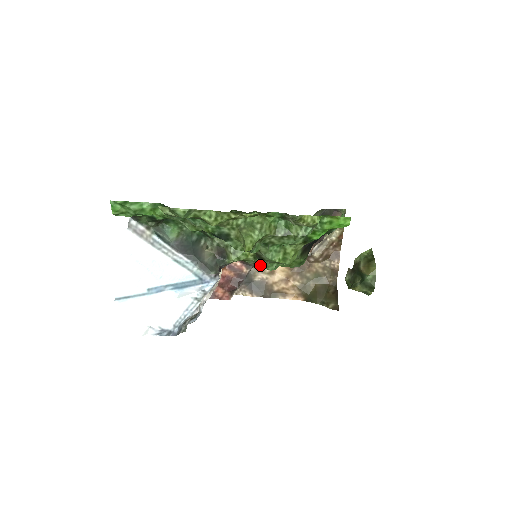
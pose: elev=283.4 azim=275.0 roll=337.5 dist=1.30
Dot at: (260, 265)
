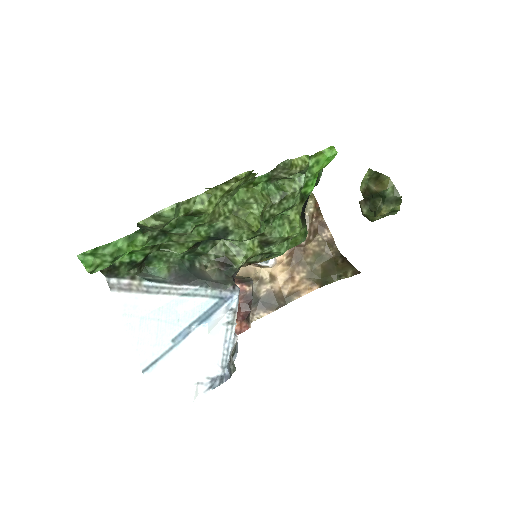
Dot at: (257, 278)
